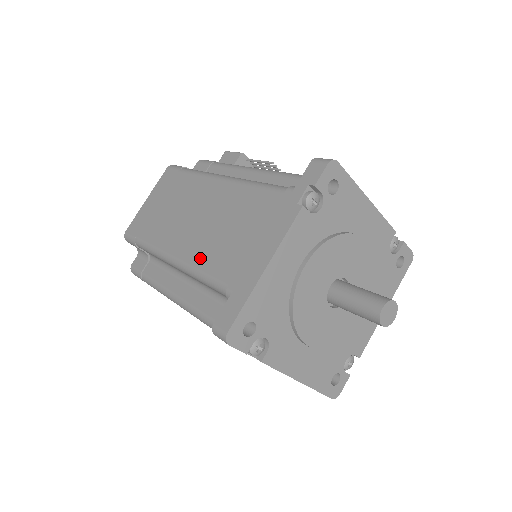
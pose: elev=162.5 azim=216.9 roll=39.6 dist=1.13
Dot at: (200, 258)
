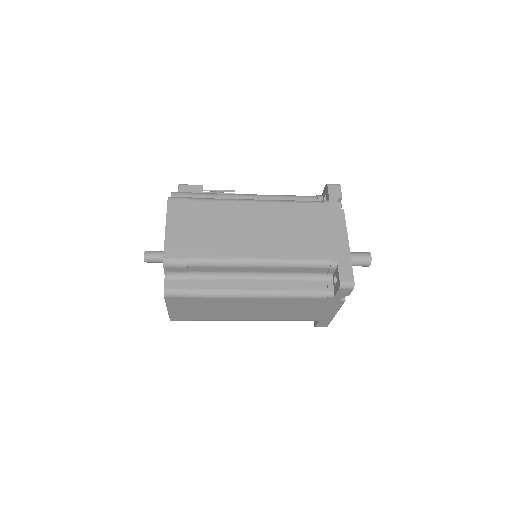
Dot at: (289, 252)
